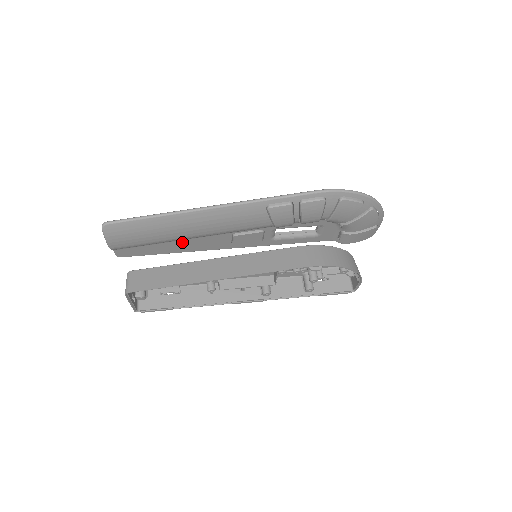
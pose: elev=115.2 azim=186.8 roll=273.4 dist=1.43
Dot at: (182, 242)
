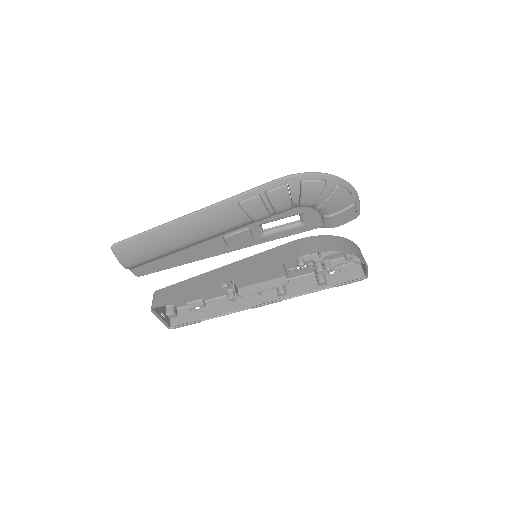
Dot at: (183, 252)
